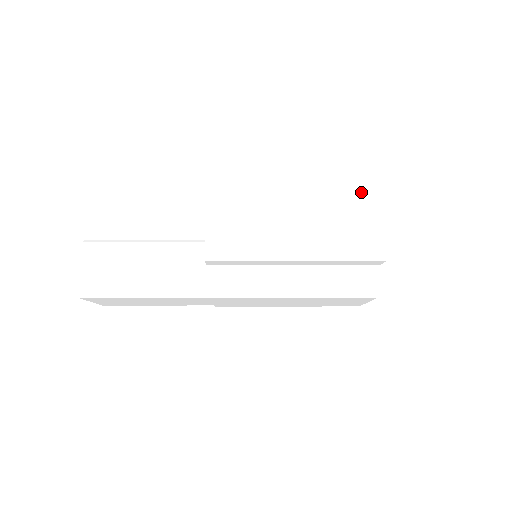
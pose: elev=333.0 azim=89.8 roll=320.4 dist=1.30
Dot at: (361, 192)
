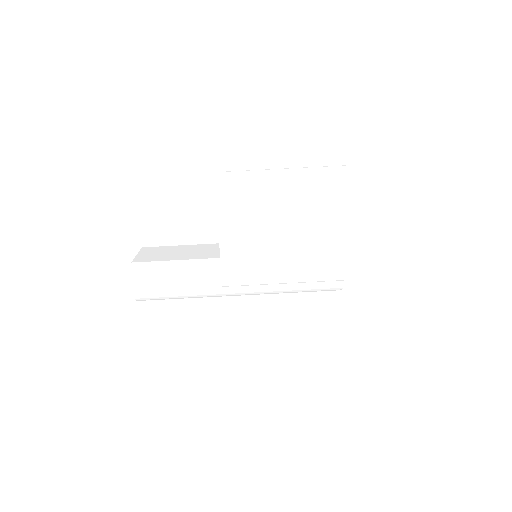
Dot at: (334, 225)
